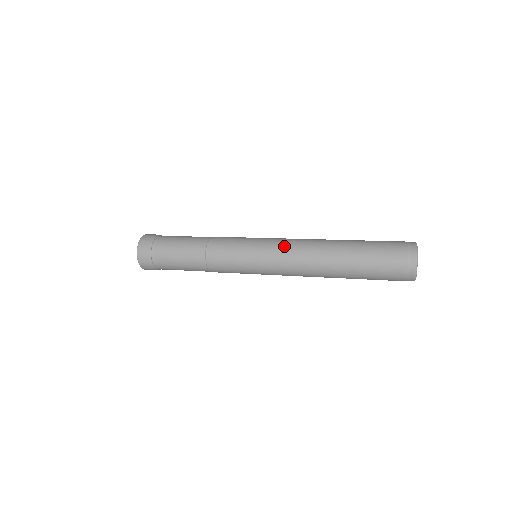
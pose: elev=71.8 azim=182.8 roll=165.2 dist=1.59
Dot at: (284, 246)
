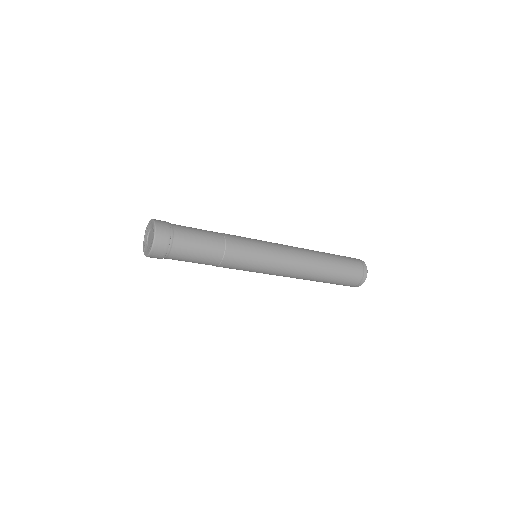
Dot at: (288, 257)
